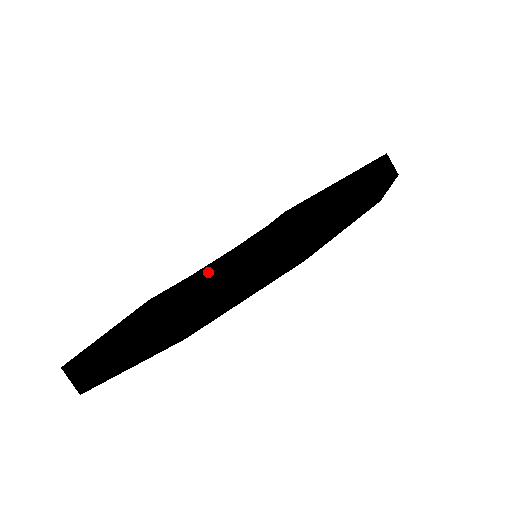
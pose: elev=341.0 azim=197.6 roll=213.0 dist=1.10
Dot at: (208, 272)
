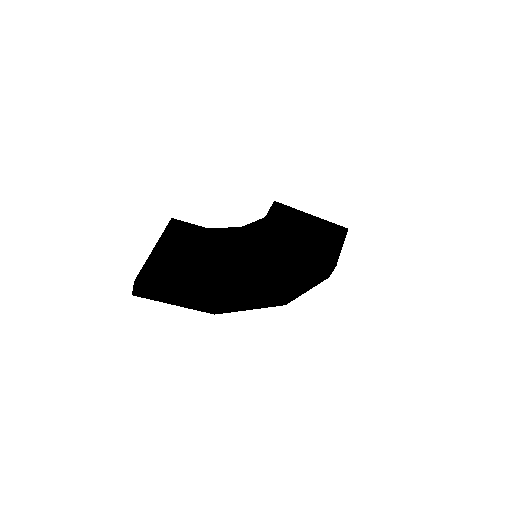
Dot at: (235, 265)
